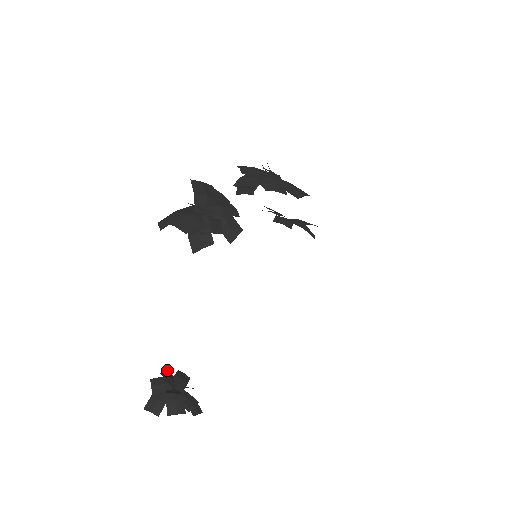
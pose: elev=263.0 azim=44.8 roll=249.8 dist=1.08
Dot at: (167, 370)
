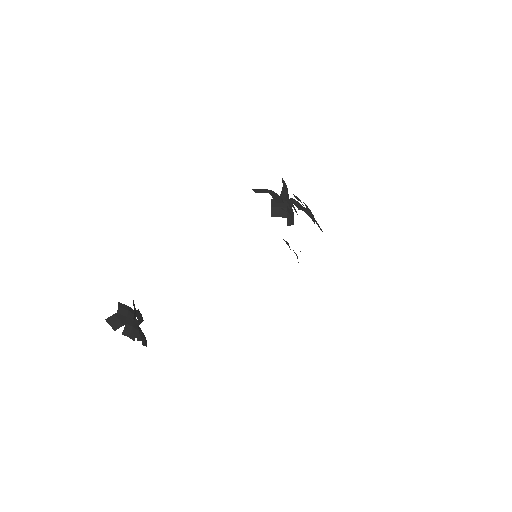
Dot at: occluded
